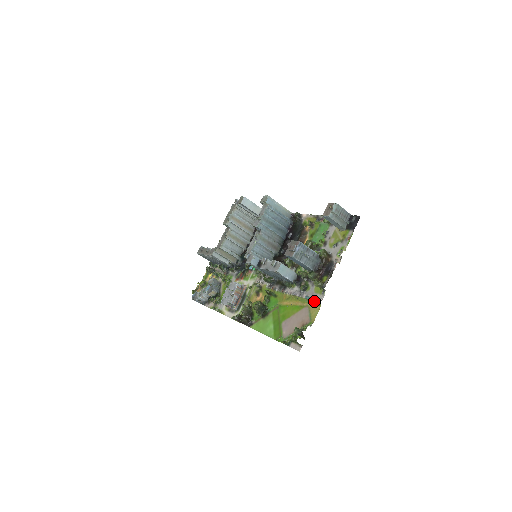
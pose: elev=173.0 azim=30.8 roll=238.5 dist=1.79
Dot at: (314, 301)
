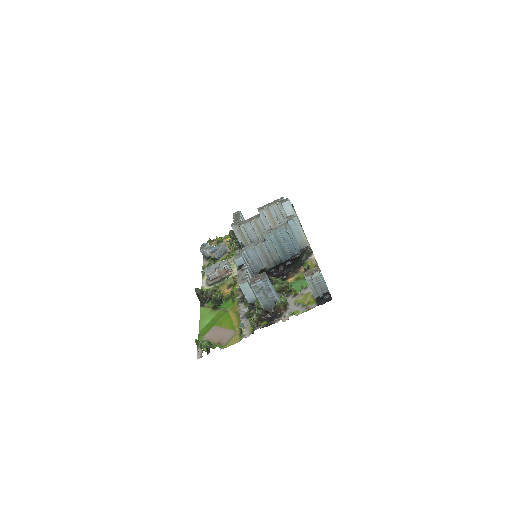
Dot at: (241, 333)
